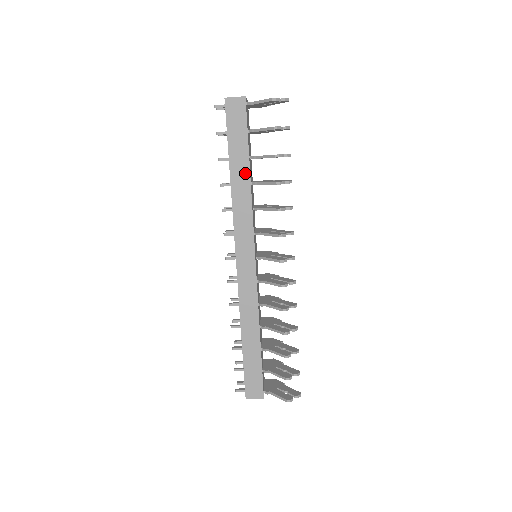
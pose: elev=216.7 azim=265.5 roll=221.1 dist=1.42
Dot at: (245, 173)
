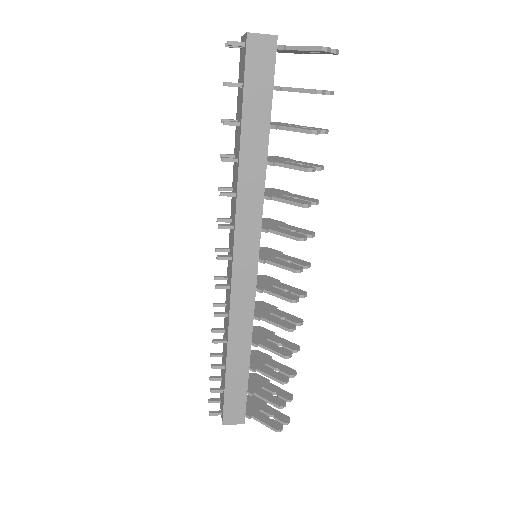
Dot at: (261, 148)
